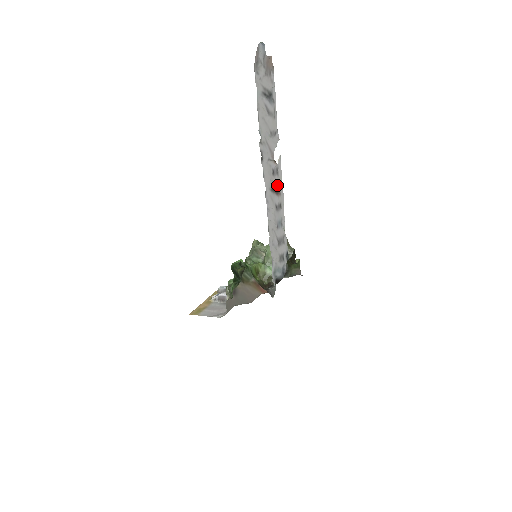
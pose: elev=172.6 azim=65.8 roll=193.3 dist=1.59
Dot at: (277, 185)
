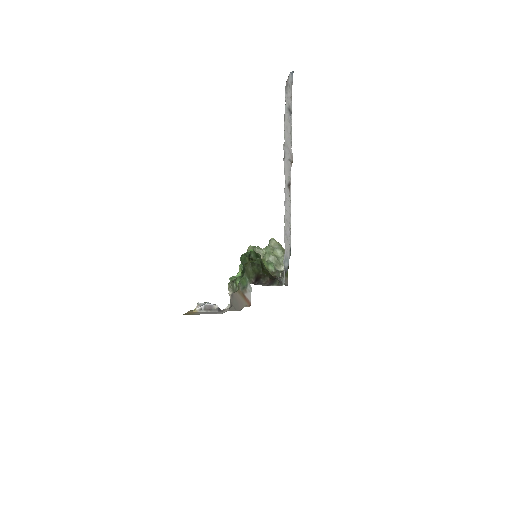
Dot at: occluded
